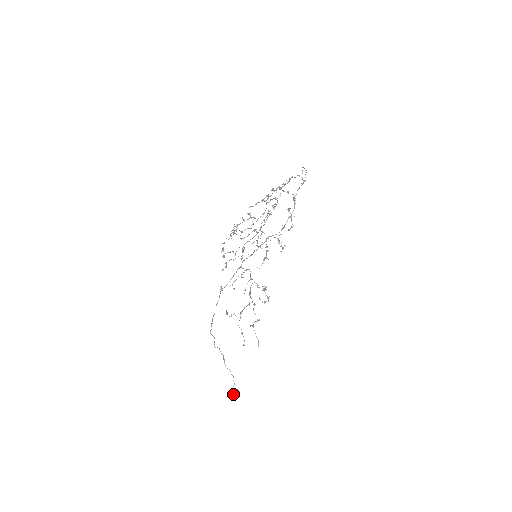
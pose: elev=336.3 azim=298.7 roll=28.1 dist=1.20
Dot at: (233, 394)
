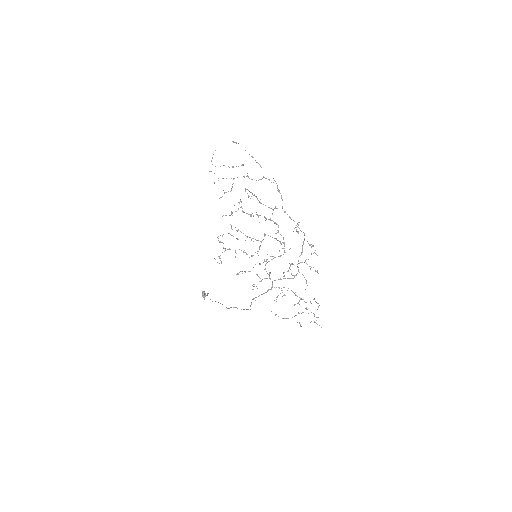
Dot at: (204, 297)
